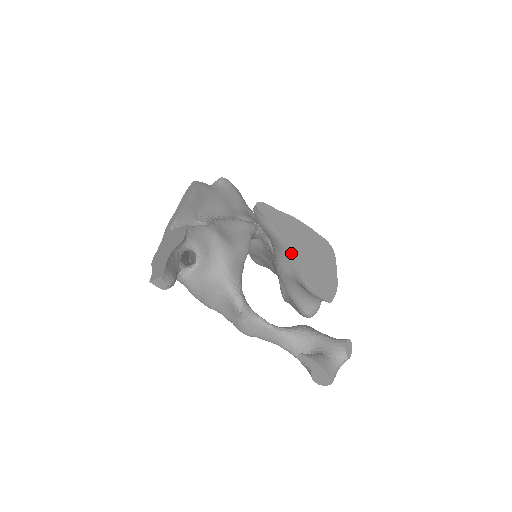
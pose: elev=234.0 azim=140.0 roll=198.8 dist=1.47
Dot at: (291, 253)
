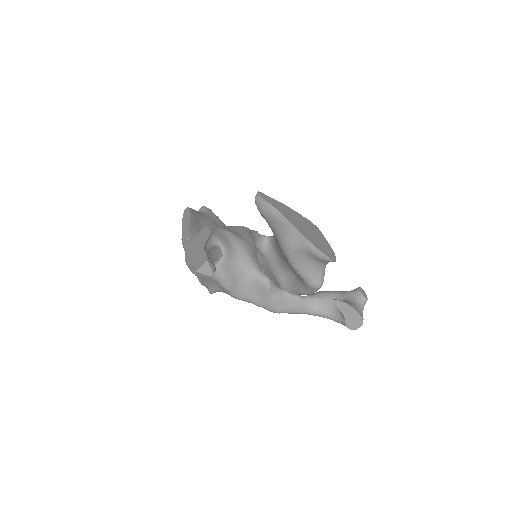
Dot at: (295, 226)
